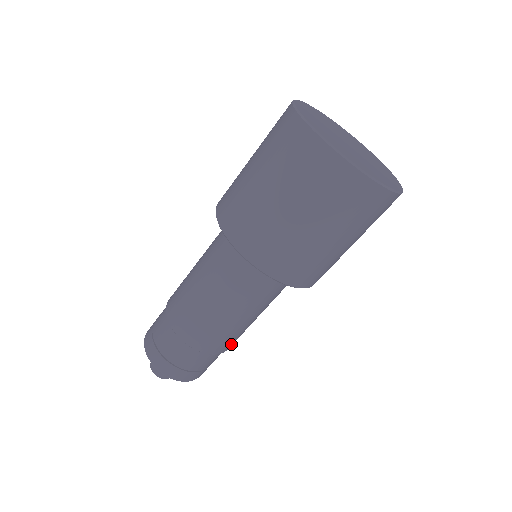
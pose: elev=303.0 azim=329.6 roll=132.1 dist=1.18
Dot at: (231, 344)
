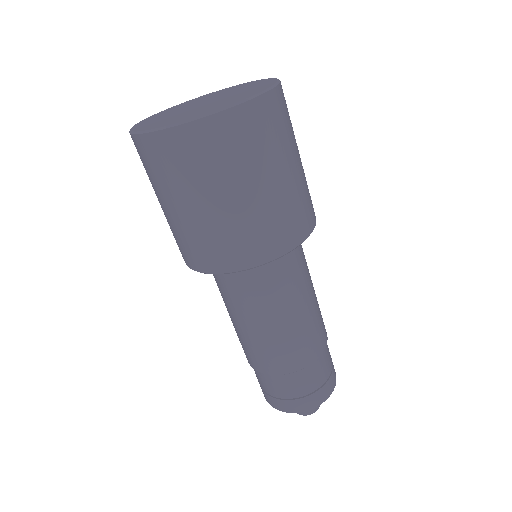
Dot at: (307, 353)
